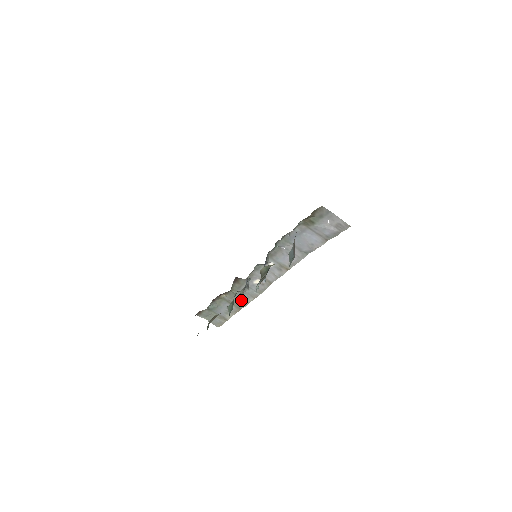
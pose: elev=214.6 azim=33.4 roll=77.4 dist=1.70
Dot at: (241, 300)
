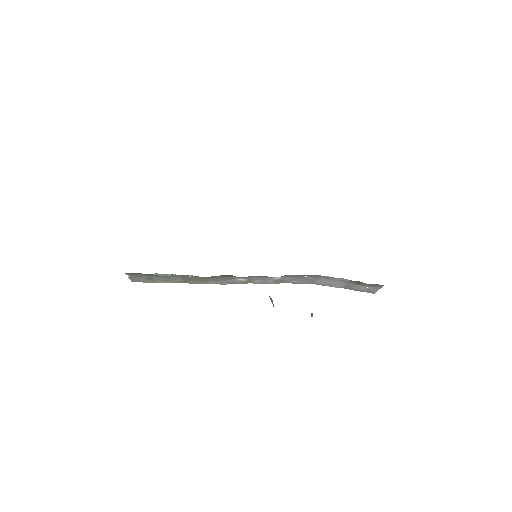
Dot at: (201, 281)
